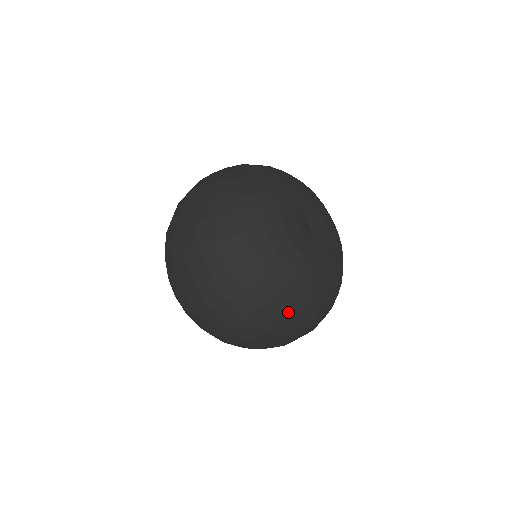
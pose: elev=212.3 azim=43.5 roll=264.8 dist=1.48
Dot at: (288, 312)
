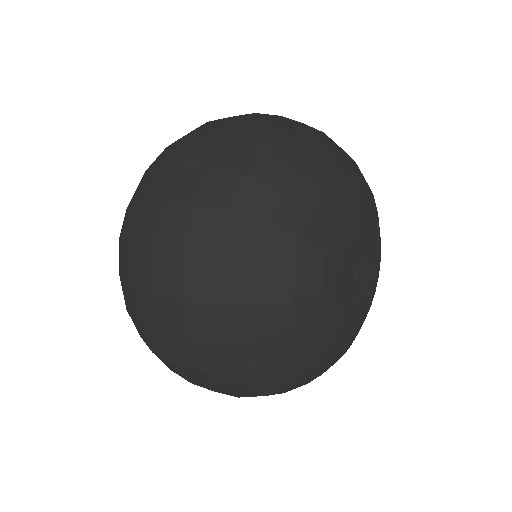
Dot at: occluded
